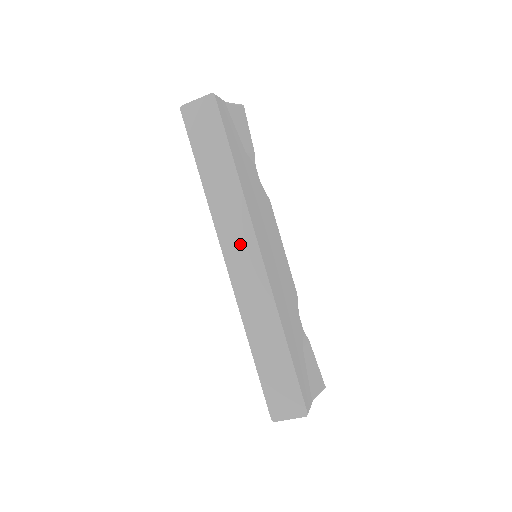
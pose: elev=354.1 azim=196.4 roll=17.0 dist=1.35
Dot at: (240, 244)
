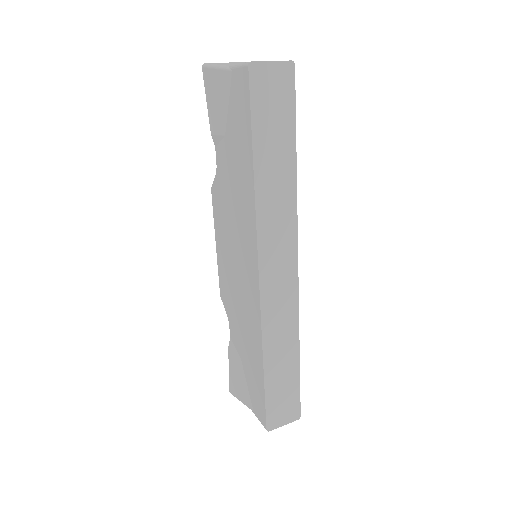
Dot at: (280, 253)
